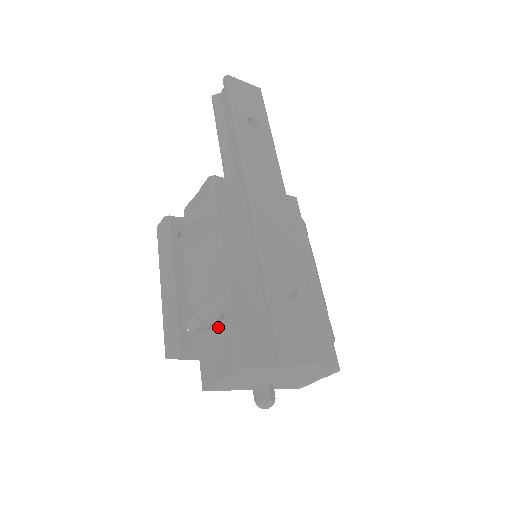
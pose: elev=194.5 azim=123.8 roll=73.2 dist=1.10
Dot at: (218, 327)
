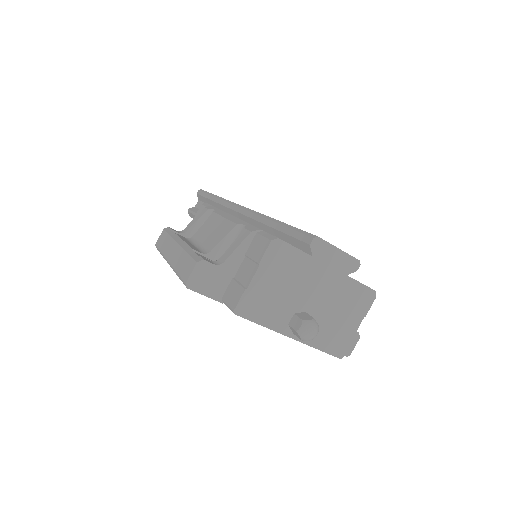
Dot at: (240, 235)
